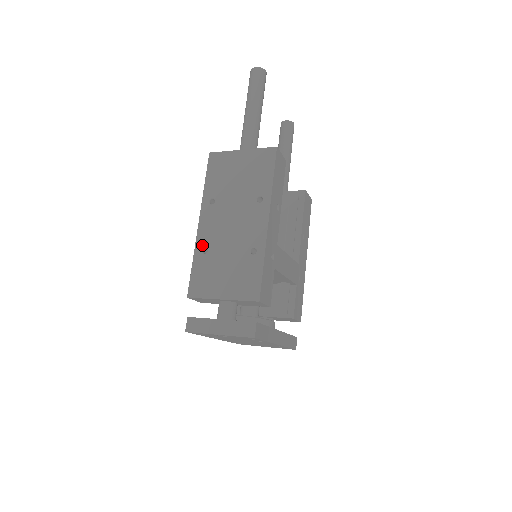
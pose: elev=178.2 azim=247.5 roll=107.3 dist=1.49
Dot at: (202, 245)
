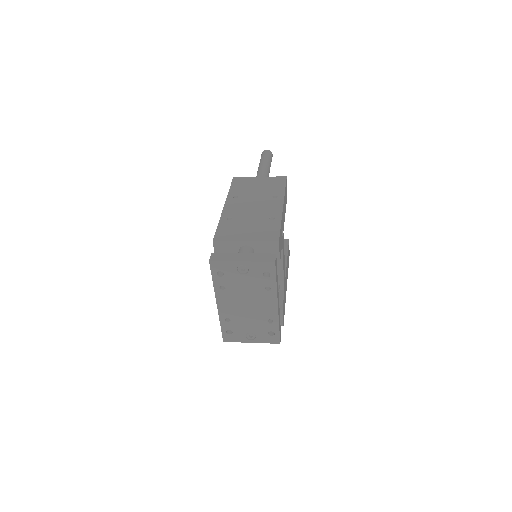
Dot at: (227, 216)
